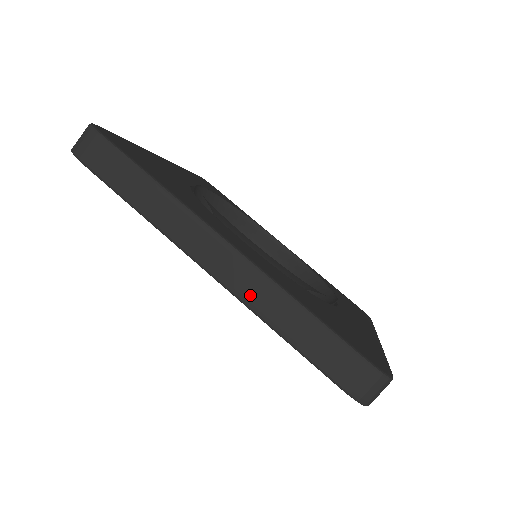
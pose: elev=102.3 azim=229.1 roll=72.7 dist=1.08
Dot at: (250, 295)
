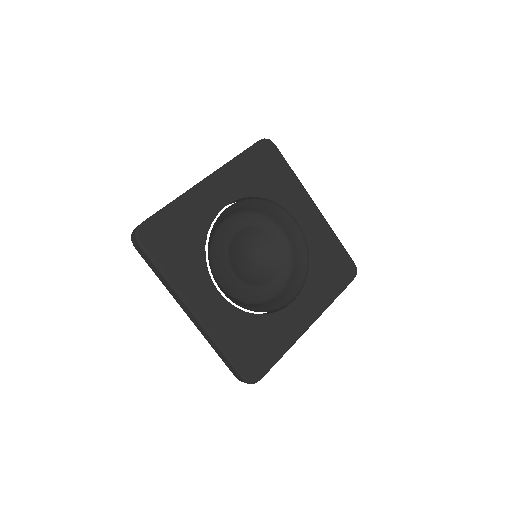
Dot at: (202, 333)
